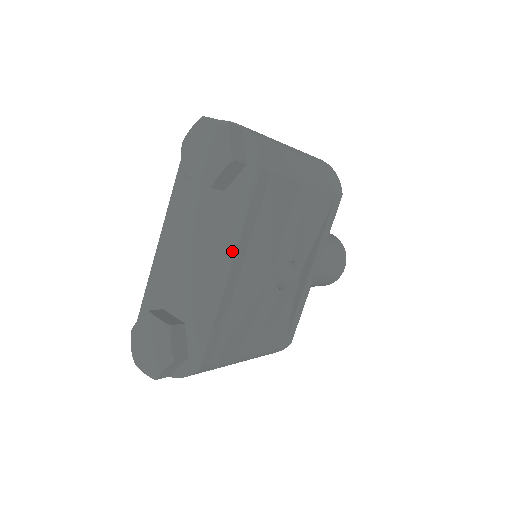
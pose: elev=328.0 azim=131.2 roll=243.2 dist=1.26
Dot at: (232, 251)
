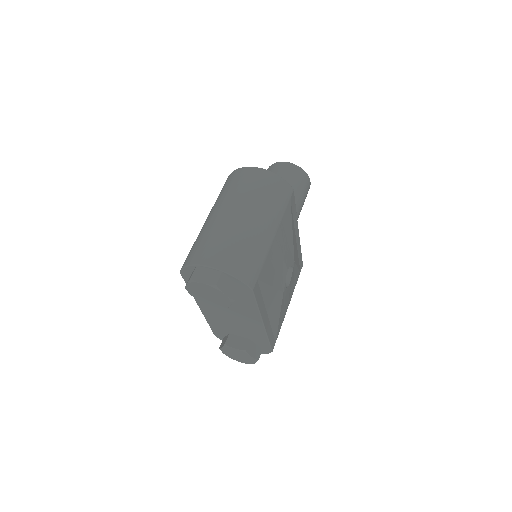
Dot at: (259, 319)
